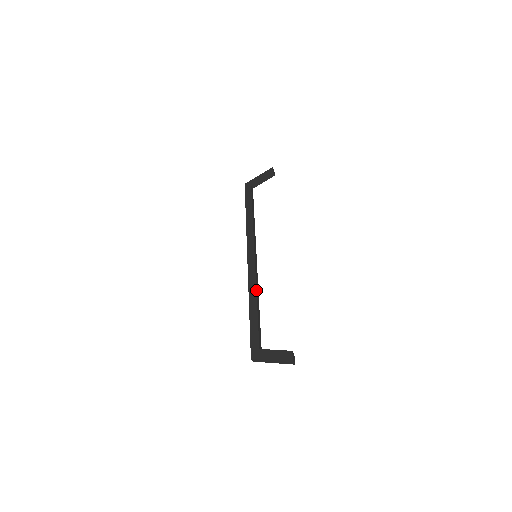
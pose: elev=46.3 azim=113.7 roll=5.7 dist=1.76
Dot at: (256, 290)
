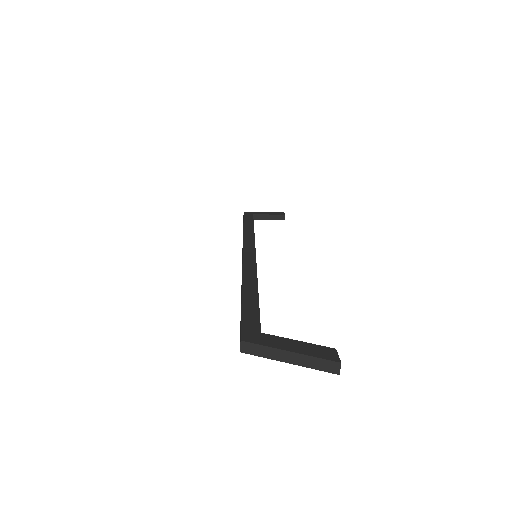
Dot at: occluded
